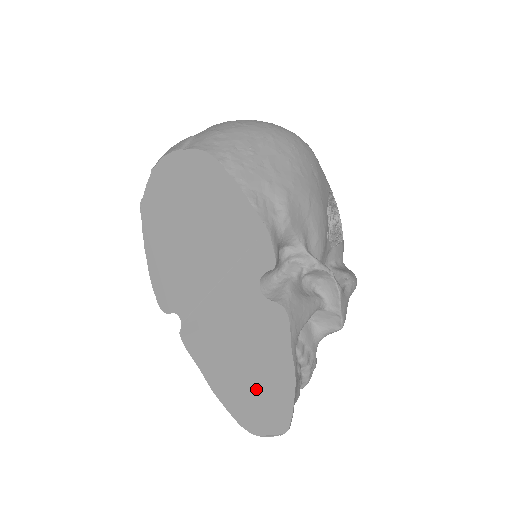
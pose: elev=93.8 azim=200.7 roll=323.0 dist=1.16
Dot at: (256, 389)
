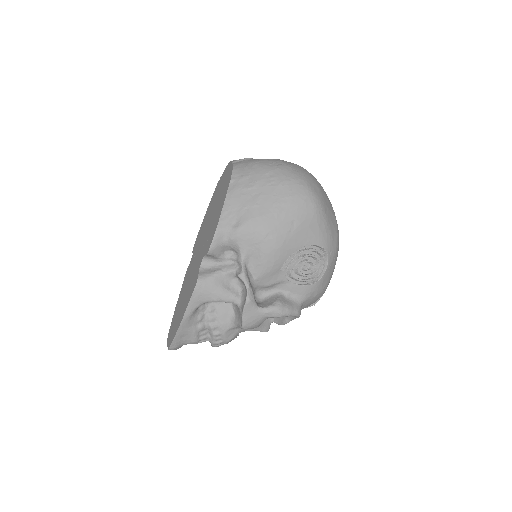
Dot at: (177, 317)
